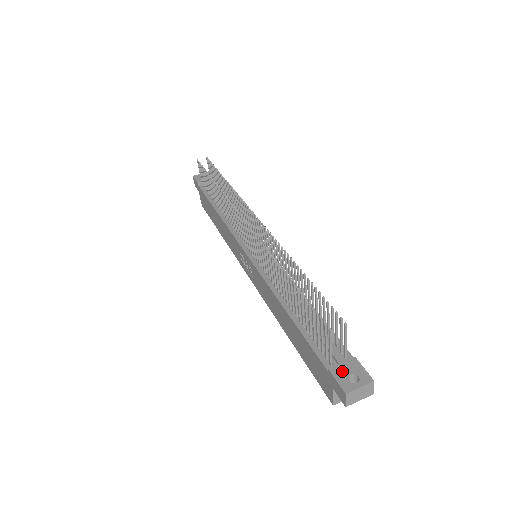
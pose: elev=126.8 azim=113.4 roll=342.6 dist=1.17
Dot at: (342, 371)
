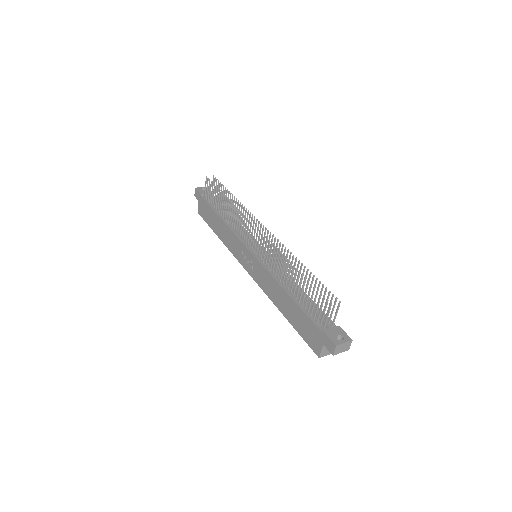
Dot at: (332, 333)
